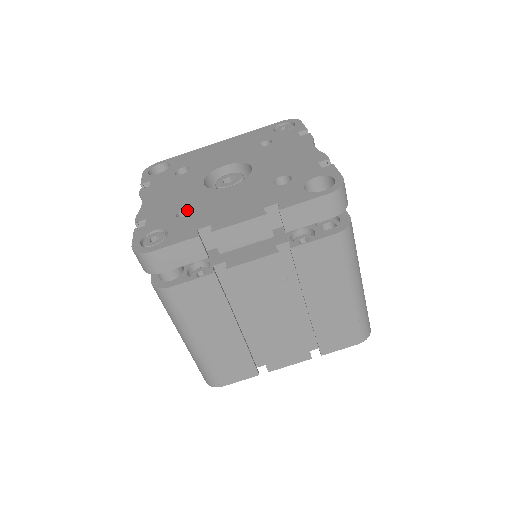
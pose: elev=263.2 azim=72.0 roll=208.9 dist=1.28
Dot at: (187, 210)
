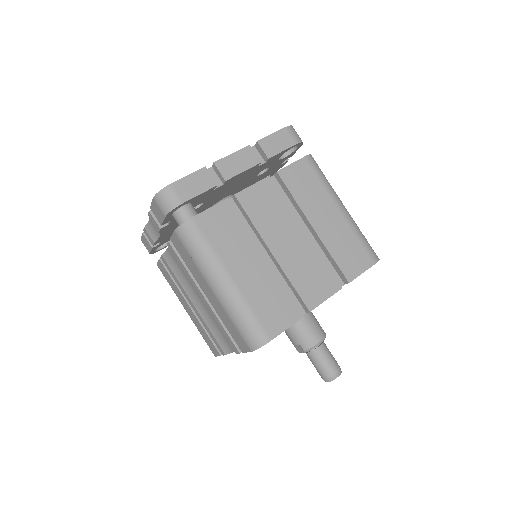
Dot at: occluded
